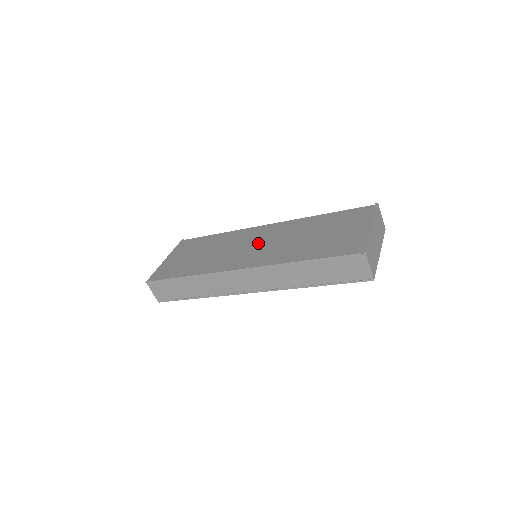
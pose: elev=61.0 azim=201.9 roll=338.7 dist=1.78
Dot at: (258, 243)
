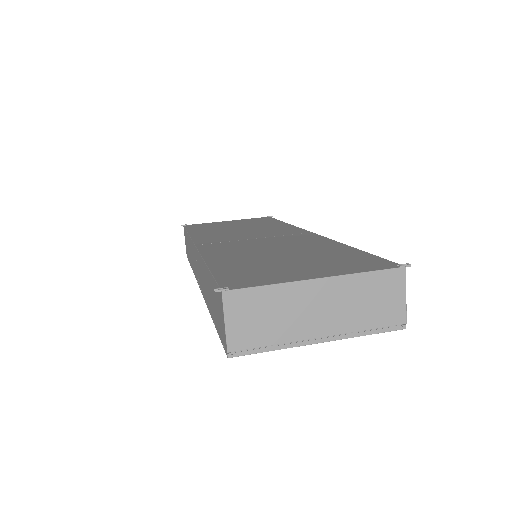
Dot at: (260, 238)
